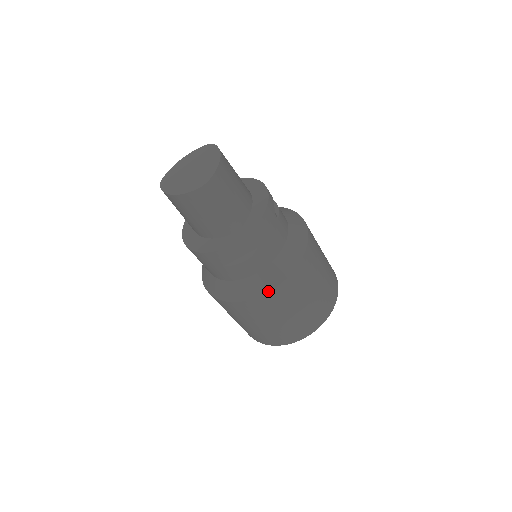
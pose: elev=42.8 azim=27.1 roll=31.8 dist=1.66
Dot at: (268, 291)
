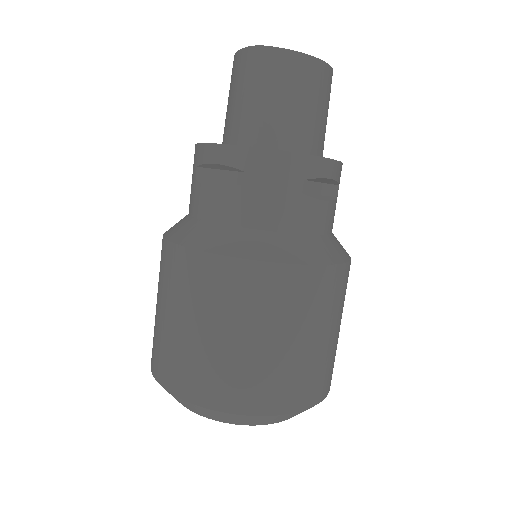
Dot at: (193, 247)
